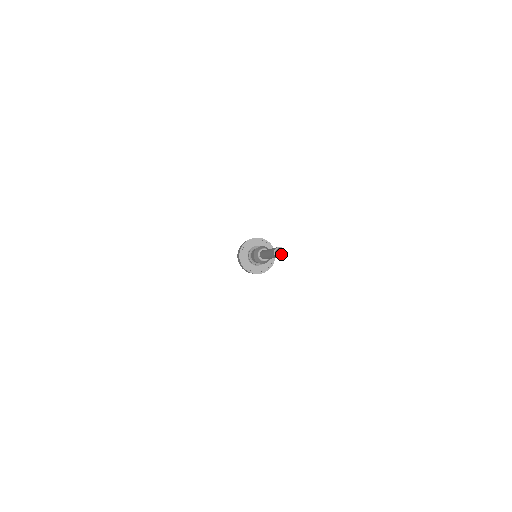
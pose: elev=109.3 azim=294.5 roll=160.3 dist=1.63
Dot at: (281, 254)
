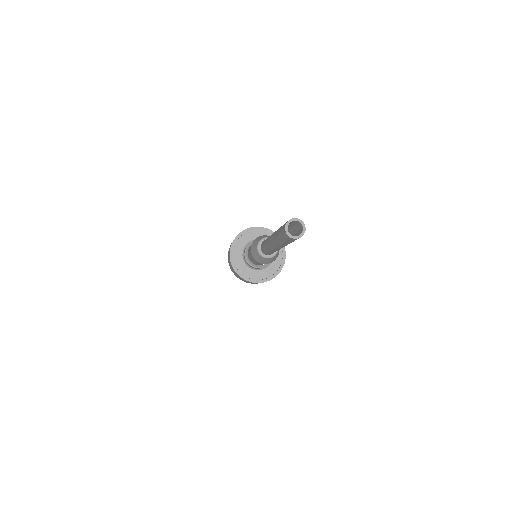
Dot at: (299, 230)
